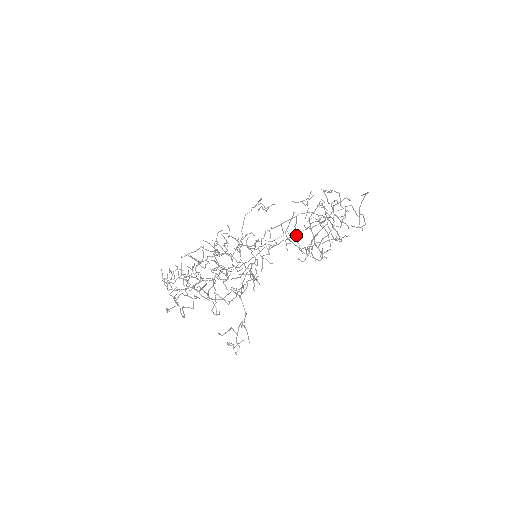
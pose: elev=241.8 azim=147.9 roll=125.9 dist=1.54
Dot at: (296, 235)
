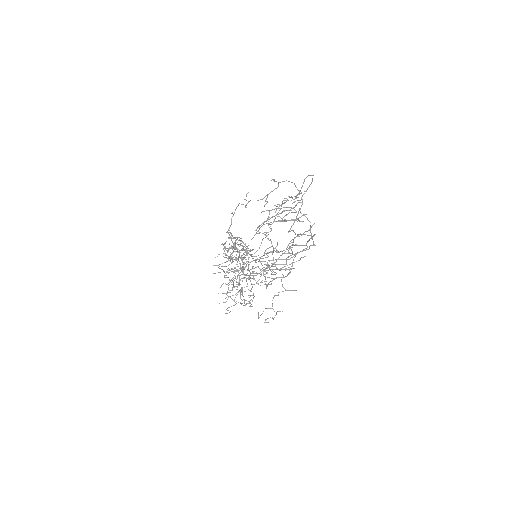
Dot at: occluded
